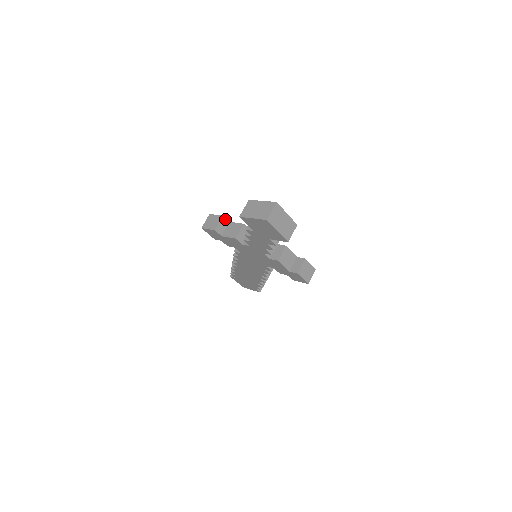
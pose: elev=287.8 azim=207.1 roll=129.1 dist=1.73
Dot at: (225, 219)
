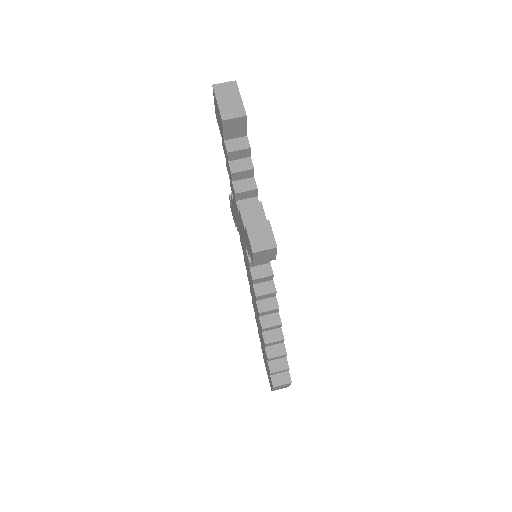
Dot at: occluded
